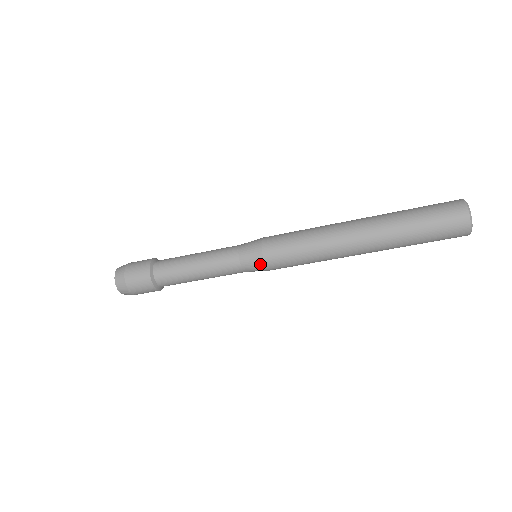
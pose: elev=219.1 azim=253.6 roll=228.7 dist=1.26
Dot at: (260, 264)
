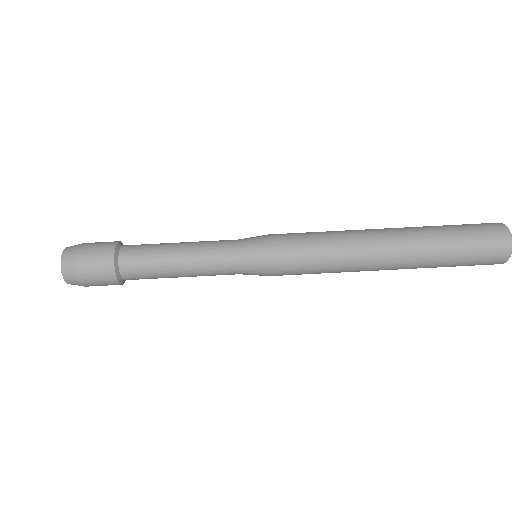
Dot at: (264, 259)
